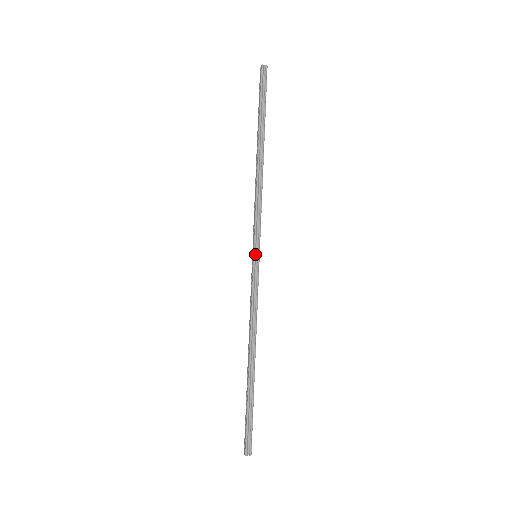
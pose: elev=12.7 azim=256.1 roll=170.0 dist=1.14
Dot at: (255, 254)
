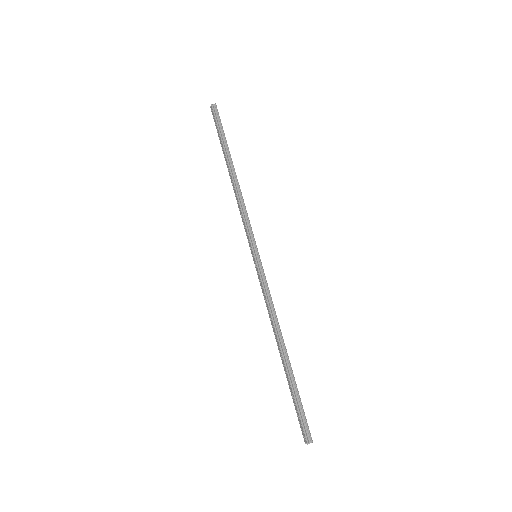
Dot at: (255, 254)
